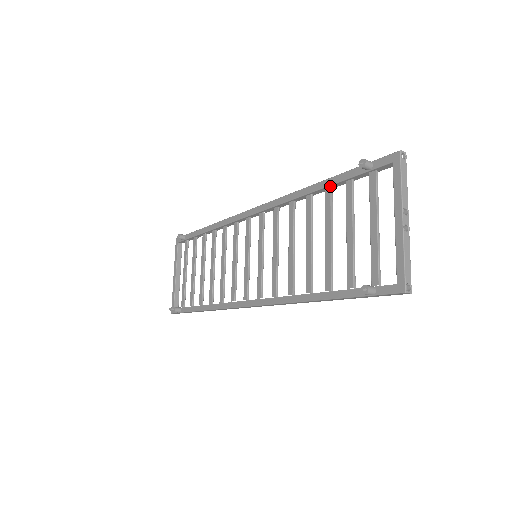
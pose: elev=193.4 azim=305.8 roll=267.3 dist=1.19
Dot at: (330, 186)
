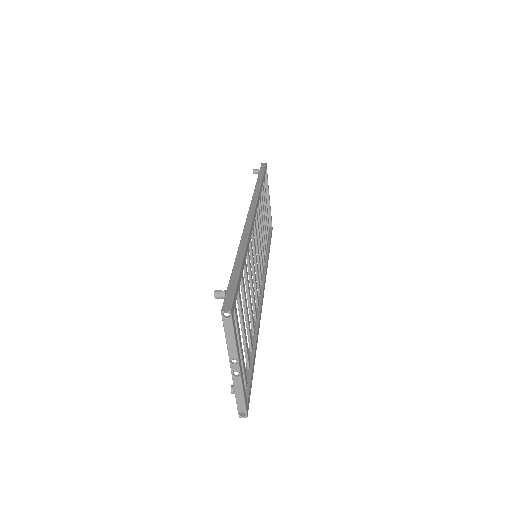
Dot at: occluded
